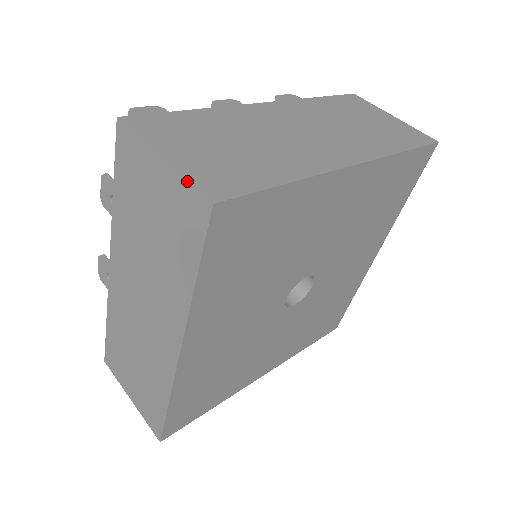
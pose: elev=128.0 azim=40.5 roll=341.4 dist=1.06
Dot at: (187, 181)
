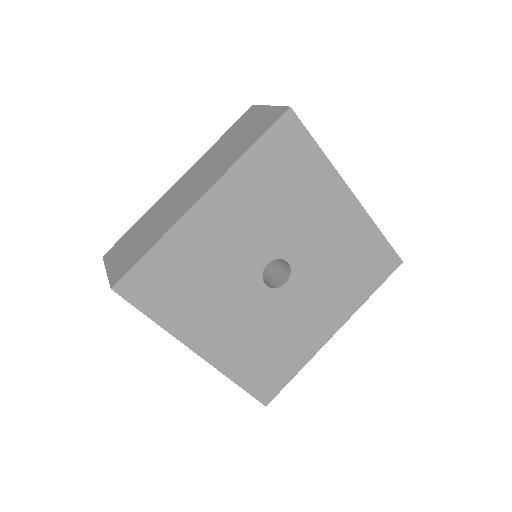
Dot at: (280, 106)
